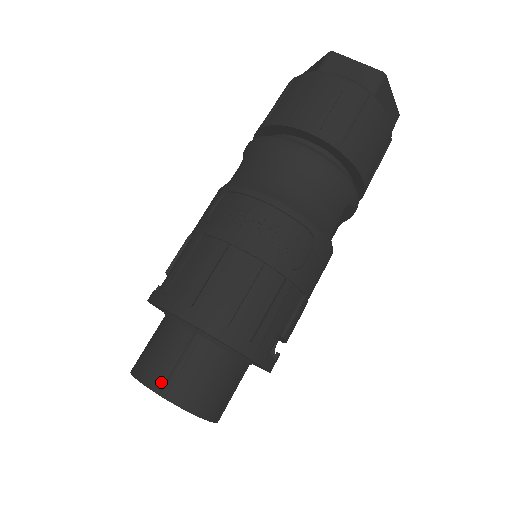
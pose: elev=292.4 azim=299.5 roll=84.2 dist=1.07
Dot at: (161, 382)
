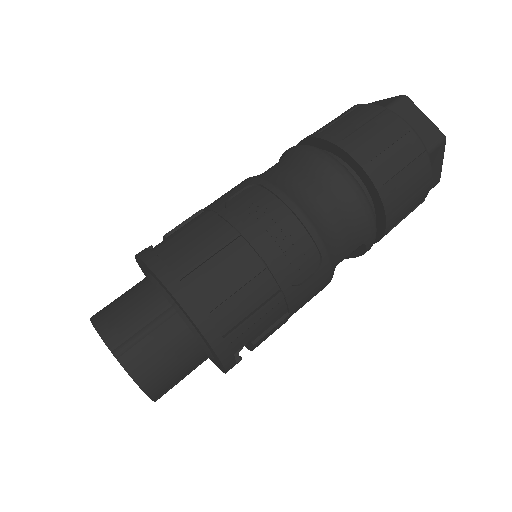
Dot at: (119, 341)
